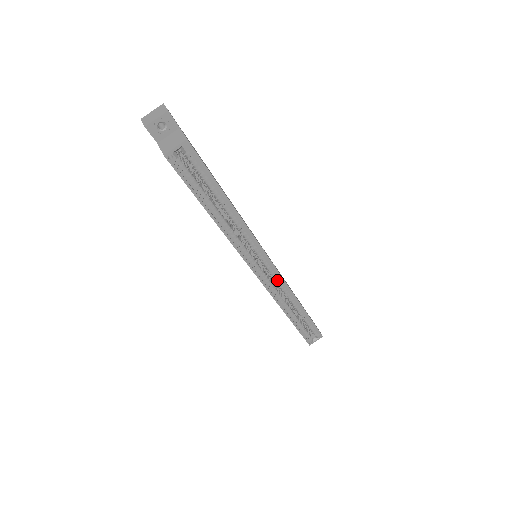
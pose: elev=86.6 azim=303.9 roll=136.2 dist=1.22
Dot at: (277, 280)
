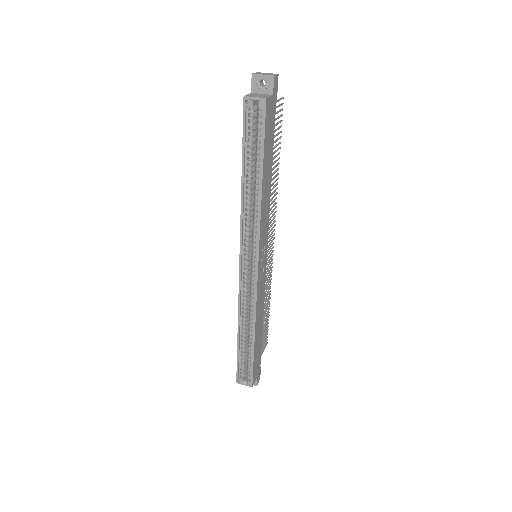
Dot at: (252, 286)
